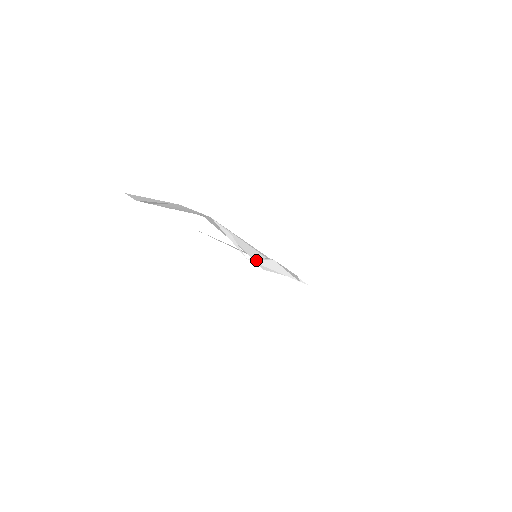
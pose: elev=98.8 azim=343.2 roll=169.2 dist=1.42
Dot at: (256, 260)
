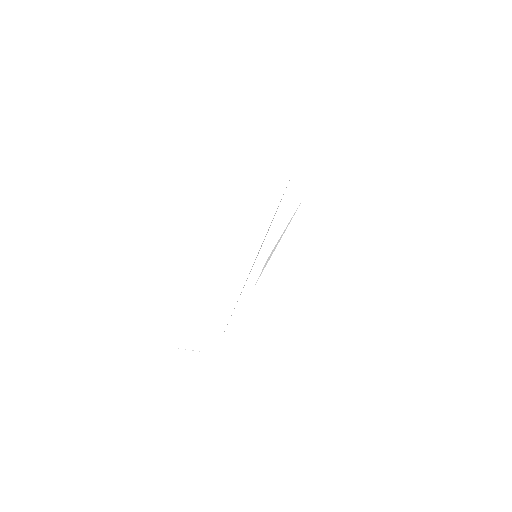
Dot at: occluded
